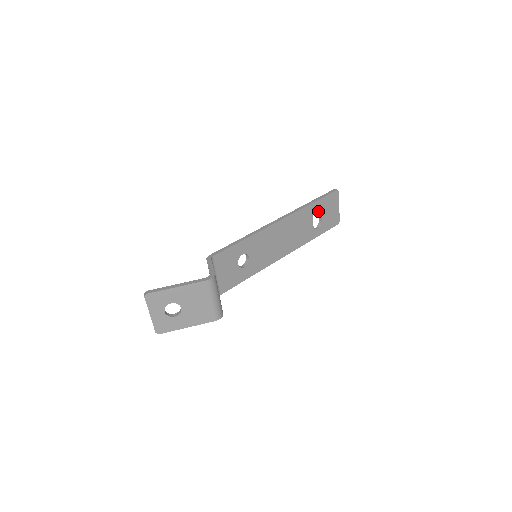
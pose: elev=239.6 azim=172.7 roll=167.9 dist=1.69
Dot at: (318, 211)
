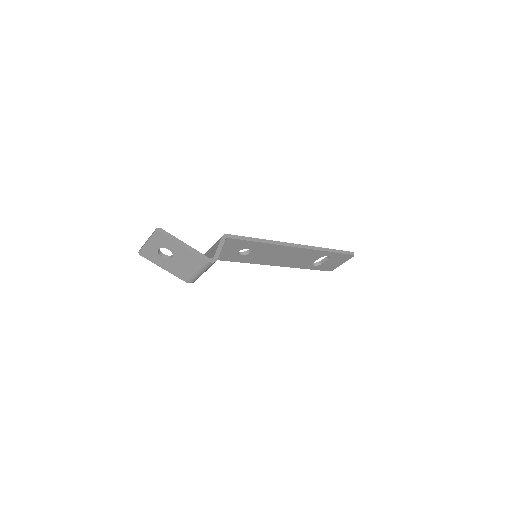
Dot at: (327, 256)
